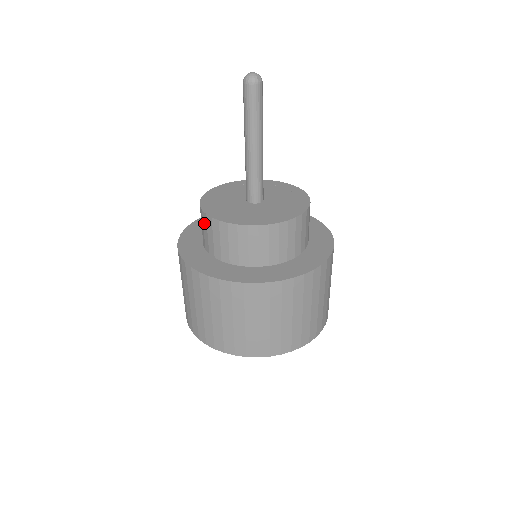
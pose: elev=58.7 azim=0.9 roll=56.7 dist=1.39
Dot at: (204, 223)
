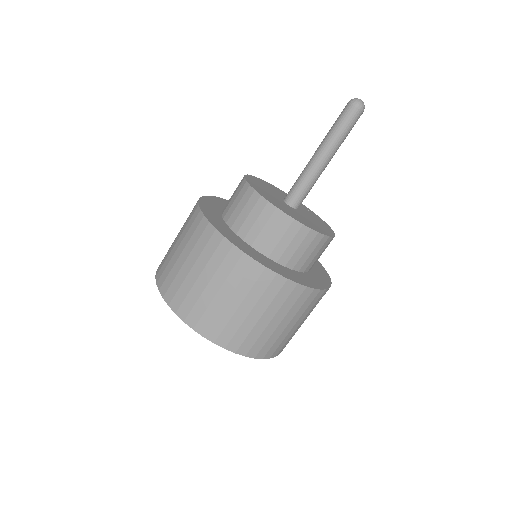
Dot at: (272, 221)
